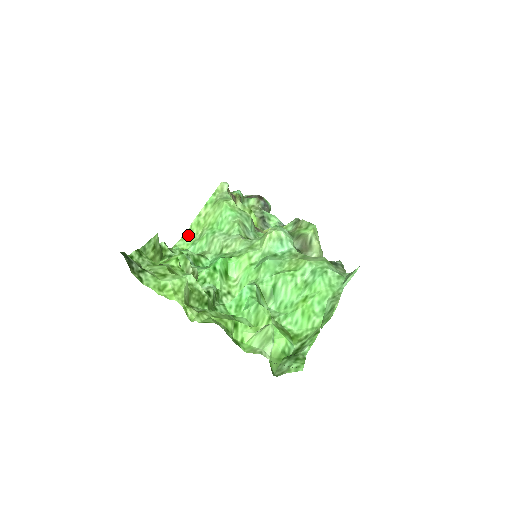
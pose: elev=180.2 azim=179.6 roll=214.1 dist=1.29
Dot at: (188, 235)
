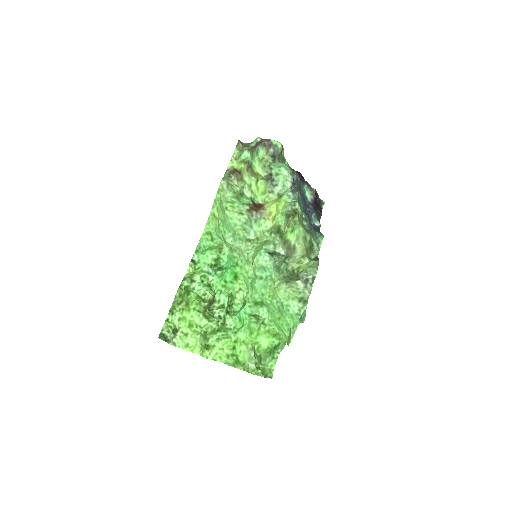
Dot at: (211, 221)
